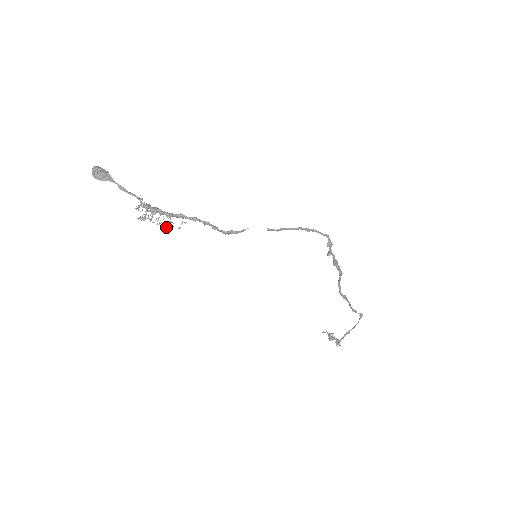
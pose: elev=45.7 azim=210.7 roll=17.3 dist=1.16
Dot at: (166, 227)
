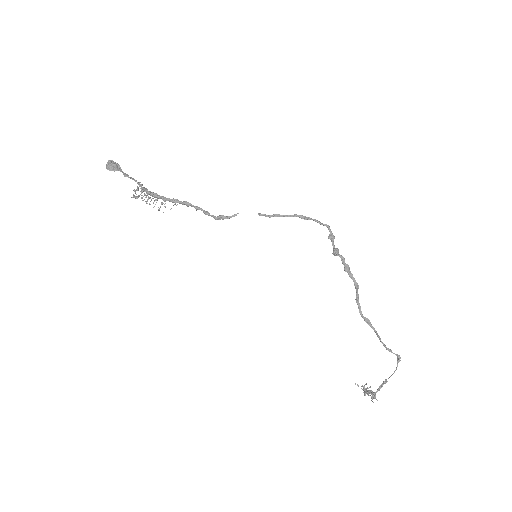
Dot at: (158, 209)
